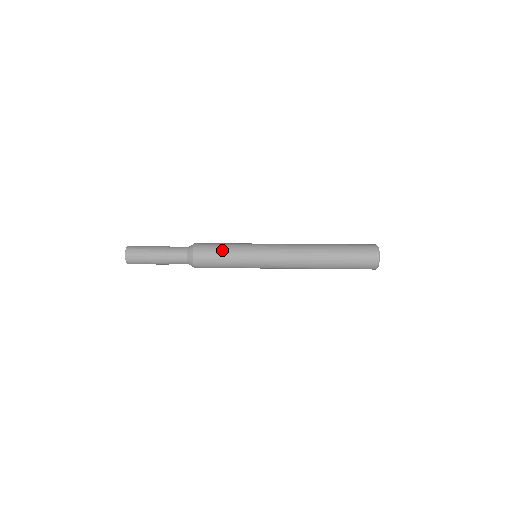
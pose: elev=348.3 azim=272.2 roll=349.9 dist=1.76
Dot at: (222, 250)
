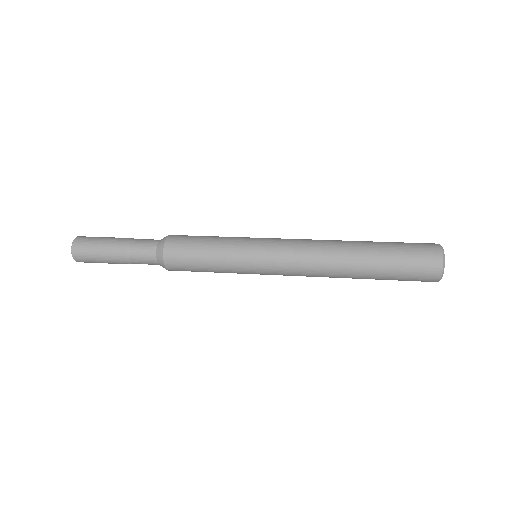
Dot at: (205, 246)
